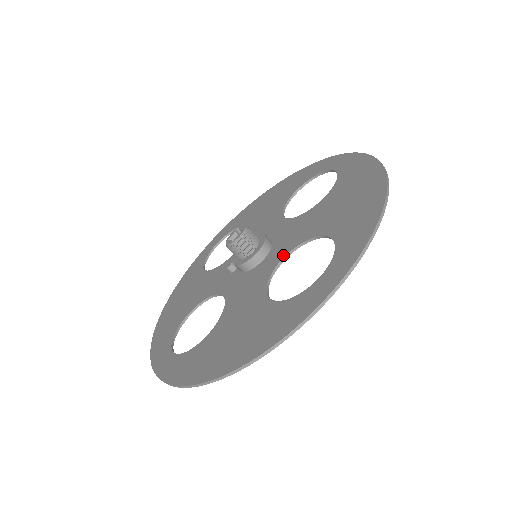
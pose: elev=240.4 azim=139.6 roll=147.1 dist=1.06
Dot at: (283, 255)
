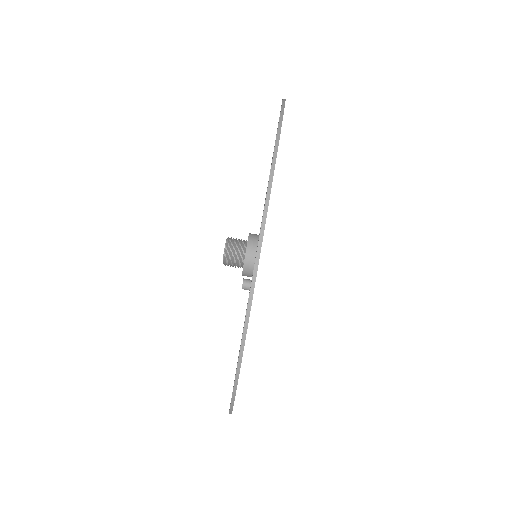
Dot at: occluded
